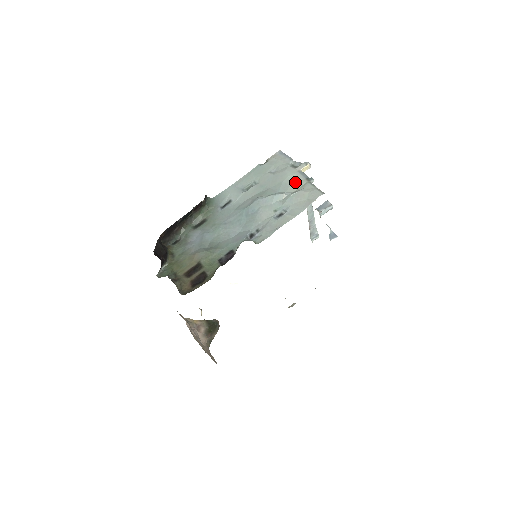
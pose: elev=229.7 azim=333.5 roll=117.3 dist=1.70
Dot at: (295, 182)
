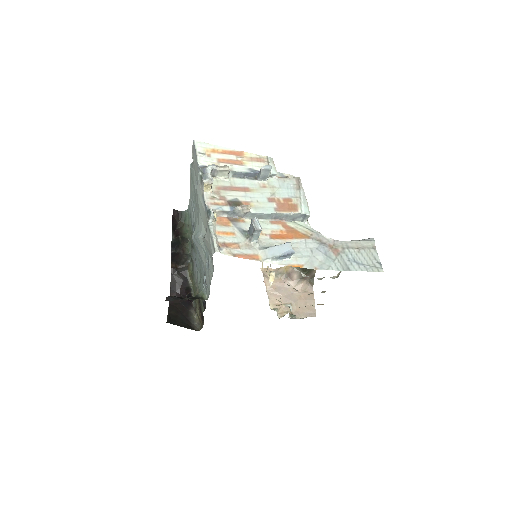
Dot at: (202, 217)
